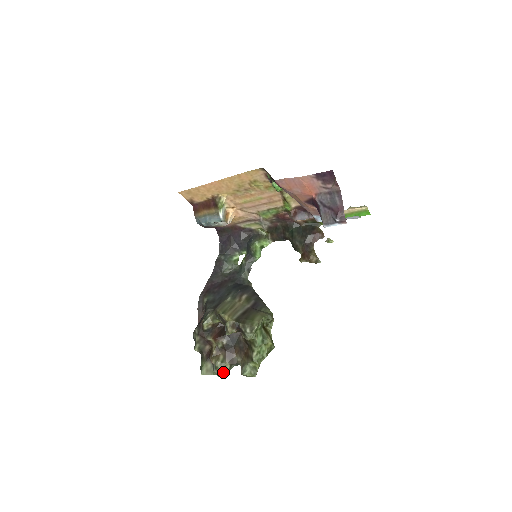
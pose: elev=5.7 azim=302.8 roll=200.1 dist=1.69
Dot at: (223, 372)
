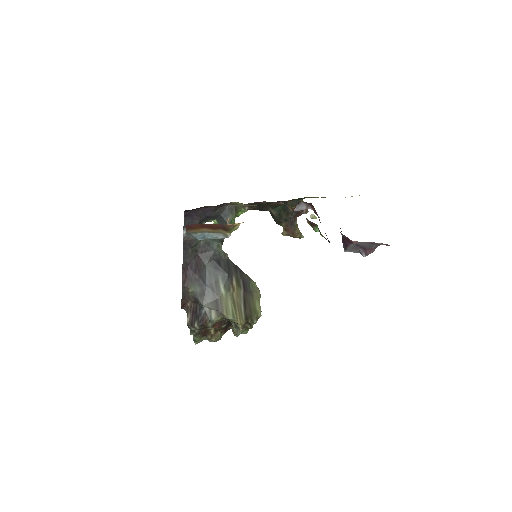
Dot at: occluded
